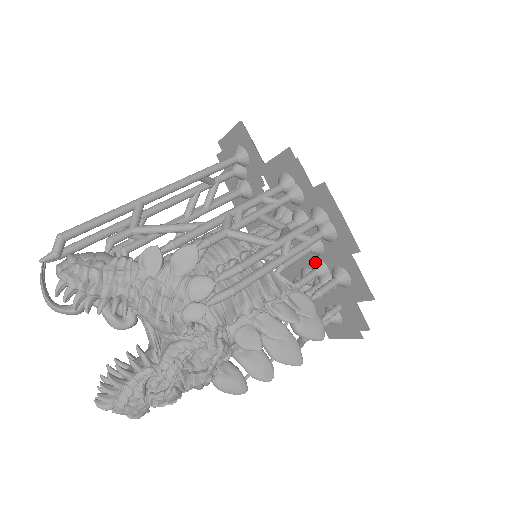
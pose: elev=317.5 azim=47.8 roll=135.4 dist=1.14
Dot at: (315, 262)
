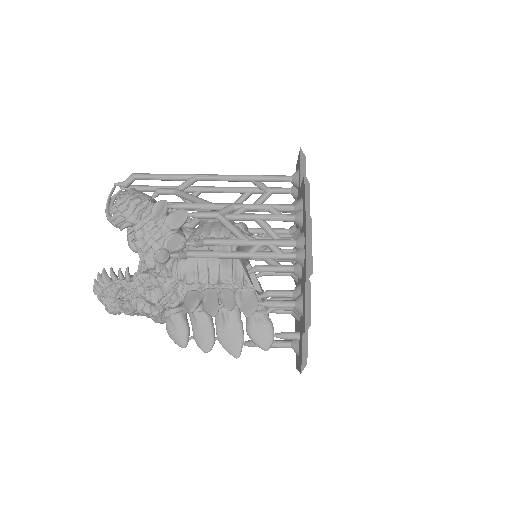
Dot at: occluded
